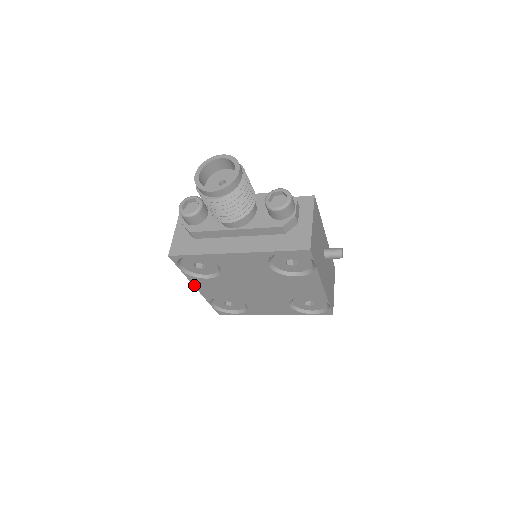
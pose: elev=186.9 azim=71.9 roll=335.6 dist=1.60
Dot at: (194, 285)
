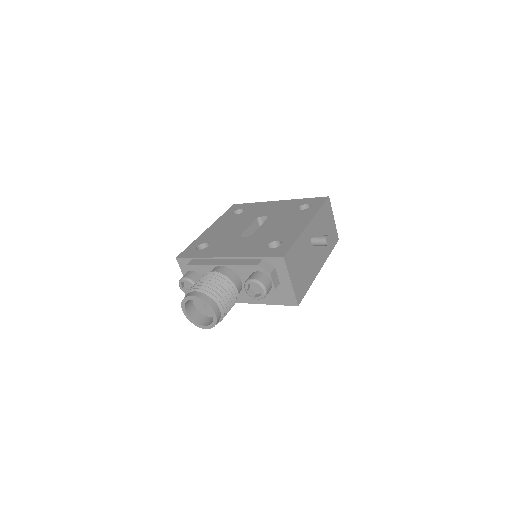
Dot at: occluded
